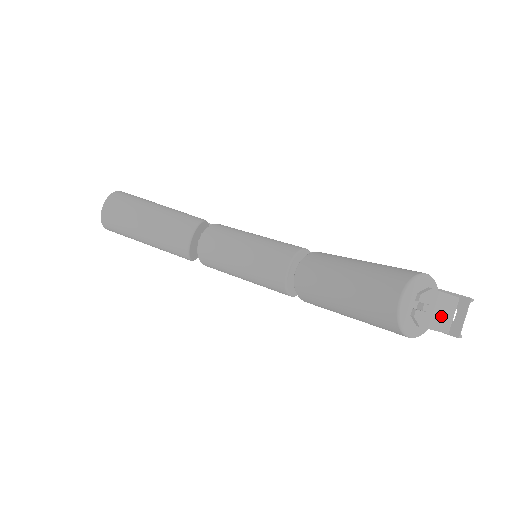
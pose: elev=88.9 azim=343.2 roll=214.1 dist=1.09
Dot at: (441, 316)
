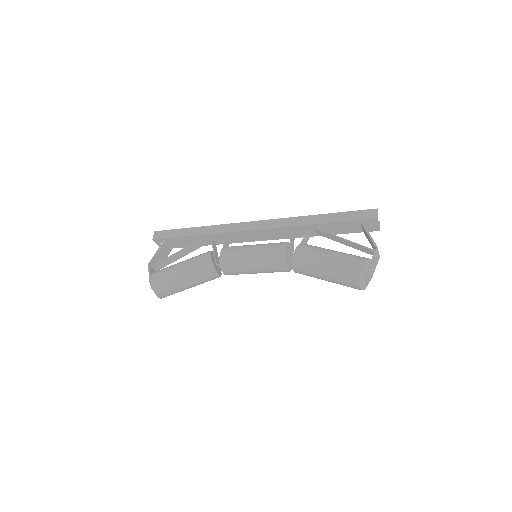
Dot at: (375, 263)
